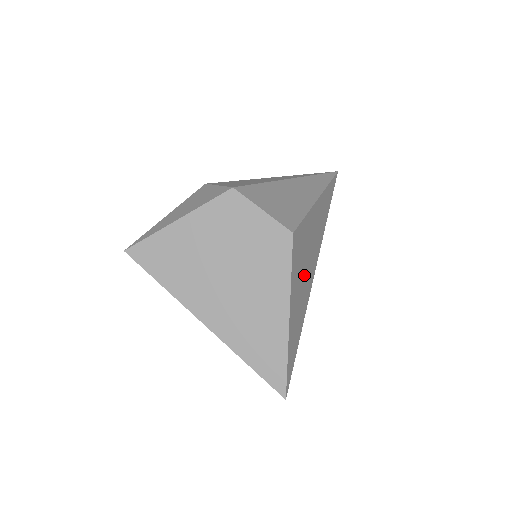
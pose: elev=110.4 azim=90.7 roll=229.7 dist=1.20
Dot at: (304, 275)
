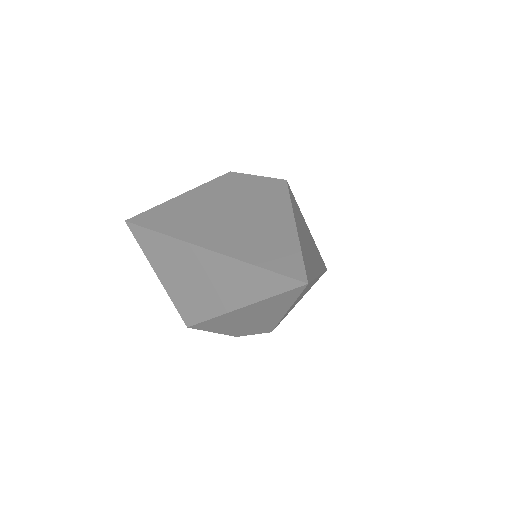
Dot at: (306, 241)
